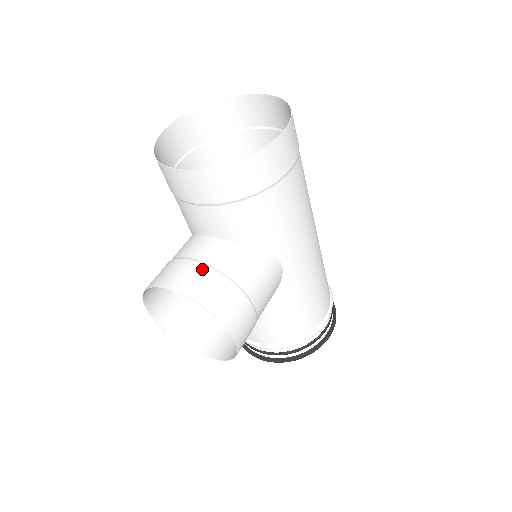
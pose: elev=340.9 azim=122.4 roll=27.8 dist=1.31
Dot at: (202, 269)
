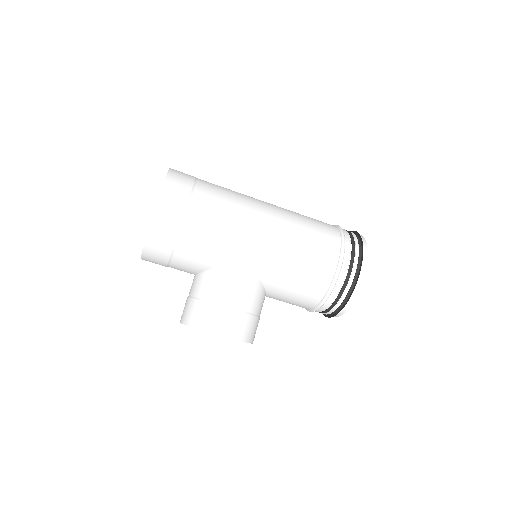
Dot at: (189, 302)
